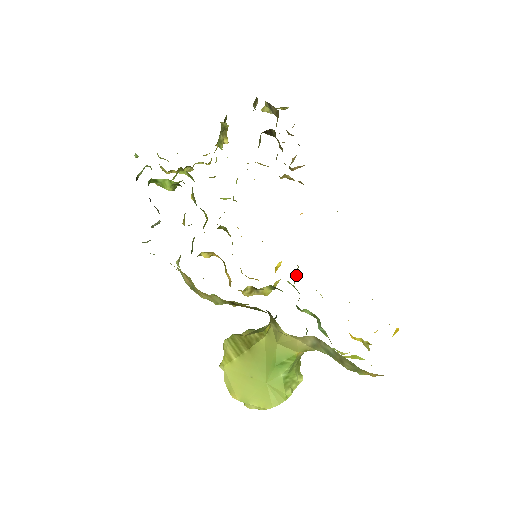
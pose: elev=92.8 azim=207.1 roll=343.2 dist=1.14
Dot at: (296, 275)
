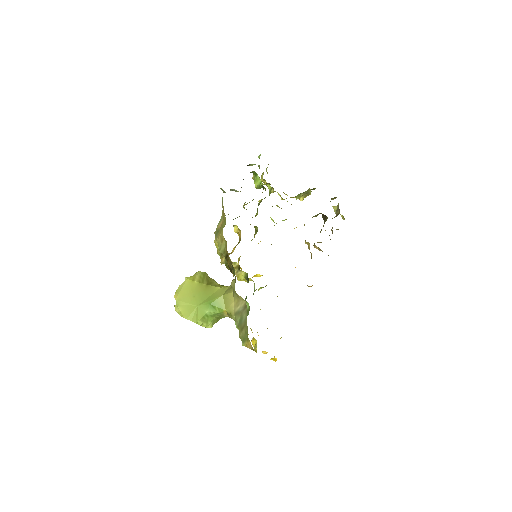
Dot at: occluded
